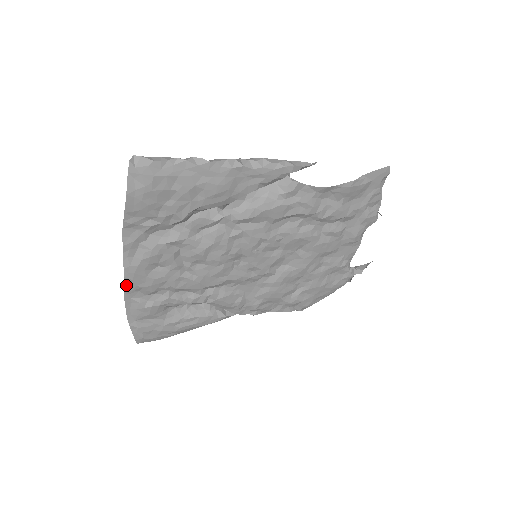
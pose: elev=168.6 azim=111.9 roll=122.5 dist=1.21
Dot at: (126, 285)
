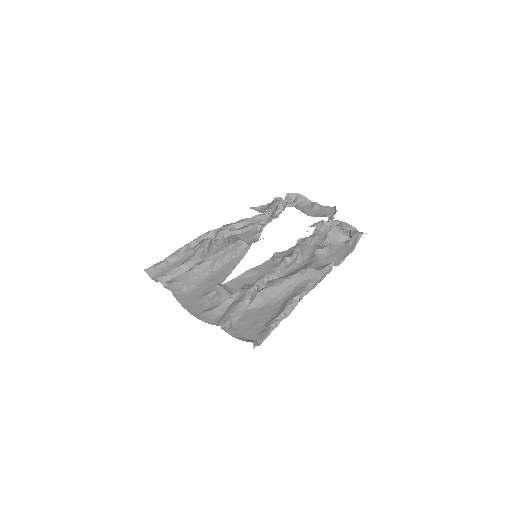
Dot at: occluded
